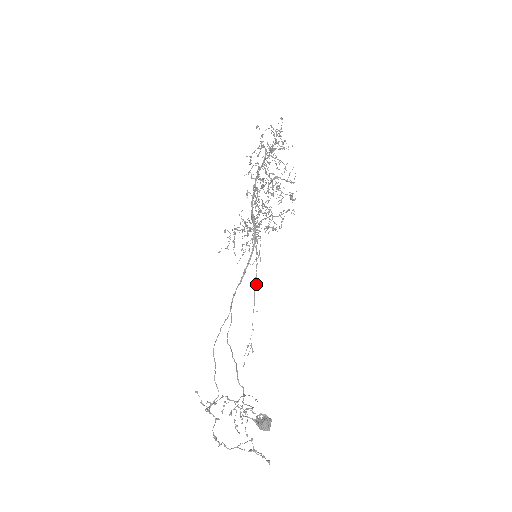
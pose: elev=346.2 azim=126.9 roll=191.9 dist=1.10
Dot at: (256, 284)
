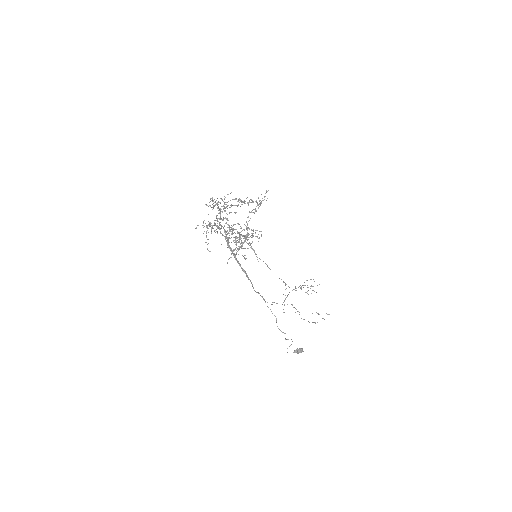
Dot at: (267, 266)
